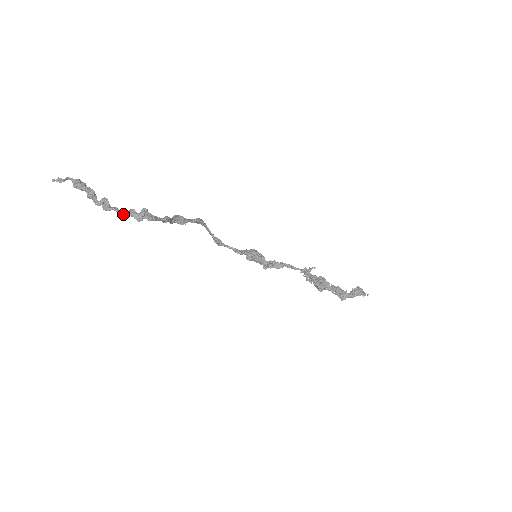
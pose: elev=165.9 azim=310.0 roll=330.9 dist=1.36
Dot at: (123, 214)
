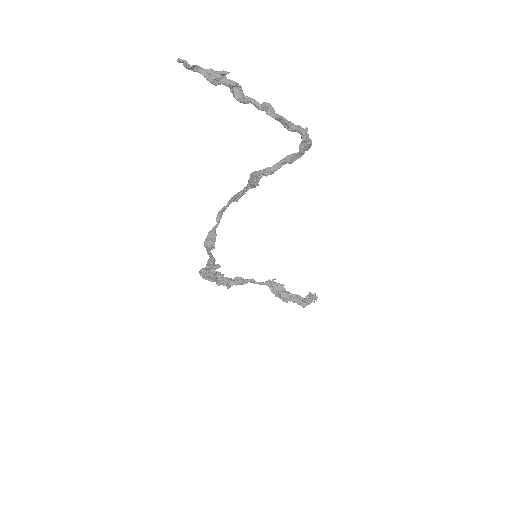
Dot at: (294, 126)
